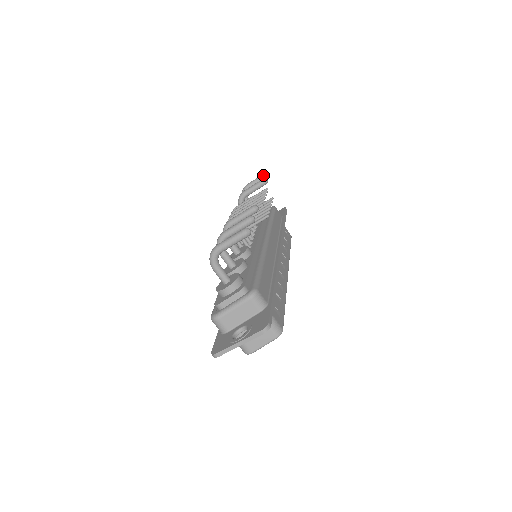
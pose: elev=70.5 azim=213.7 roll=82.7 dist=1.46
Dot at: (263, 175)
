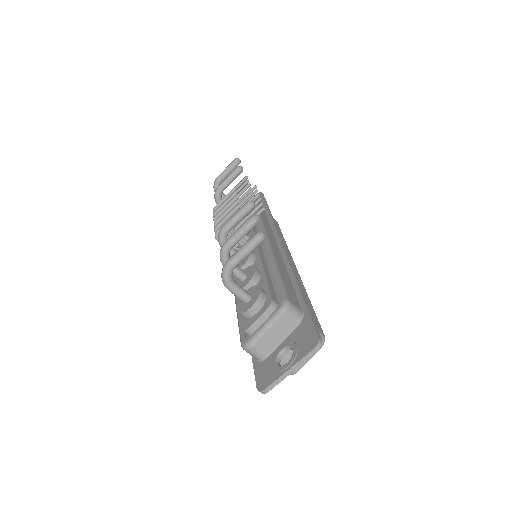
Dot at: (233, 162)
